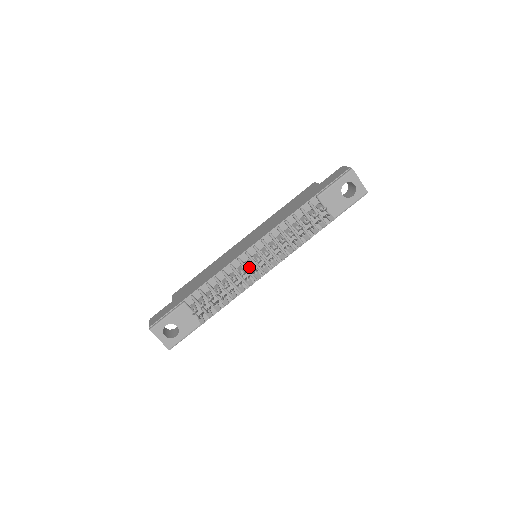
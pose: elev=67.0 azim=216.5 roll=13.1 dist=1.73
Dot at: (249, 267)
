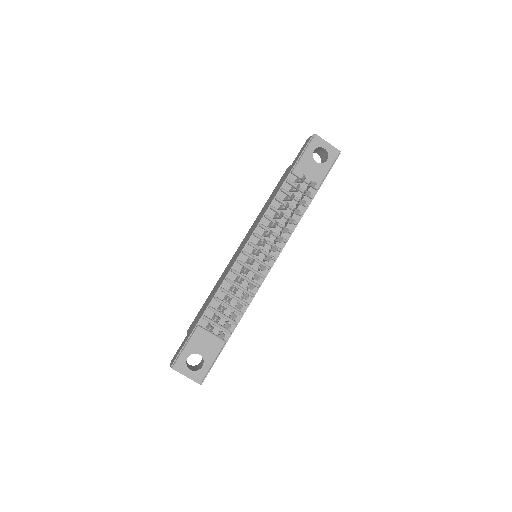
Dot at: occluded
